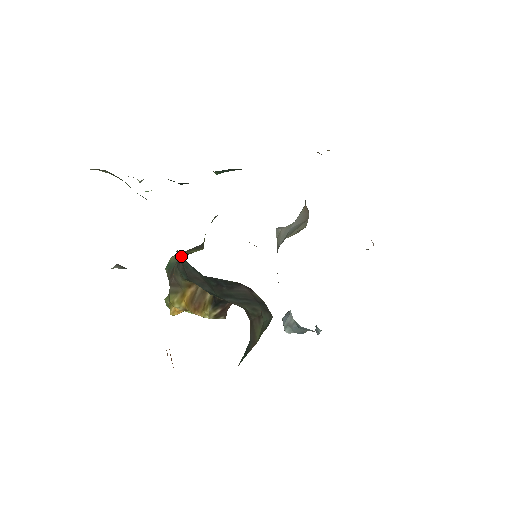
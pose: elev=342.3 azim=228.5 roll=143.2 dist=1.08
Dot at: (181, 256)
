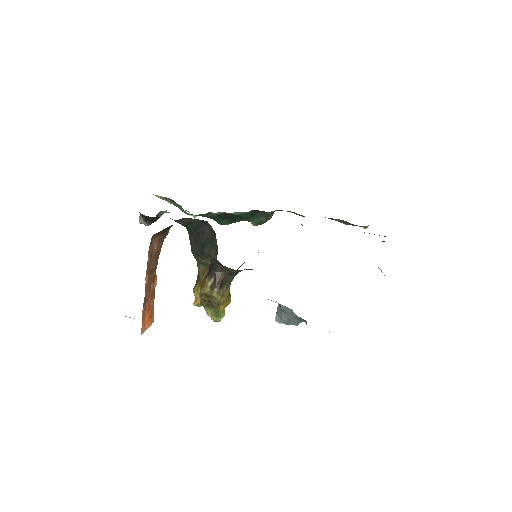
Dot at: (187, 229)
